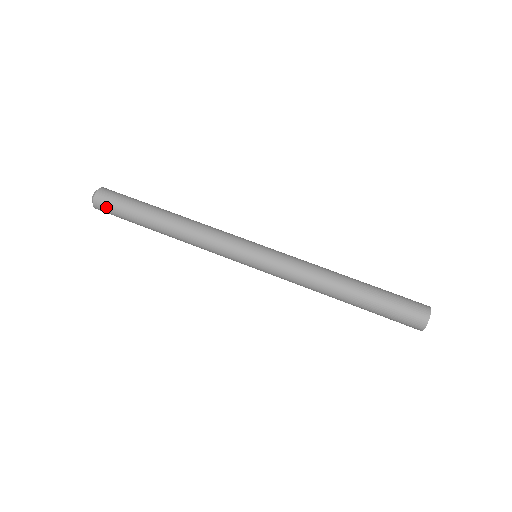
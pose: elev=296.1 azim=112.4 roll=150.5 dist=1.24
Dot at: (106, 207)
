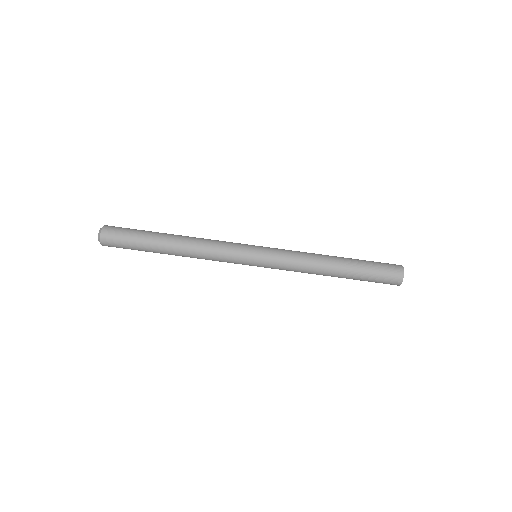
Dot at: (117, 247)
